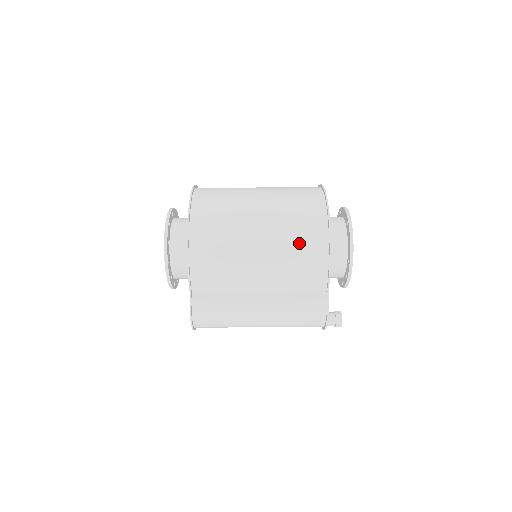
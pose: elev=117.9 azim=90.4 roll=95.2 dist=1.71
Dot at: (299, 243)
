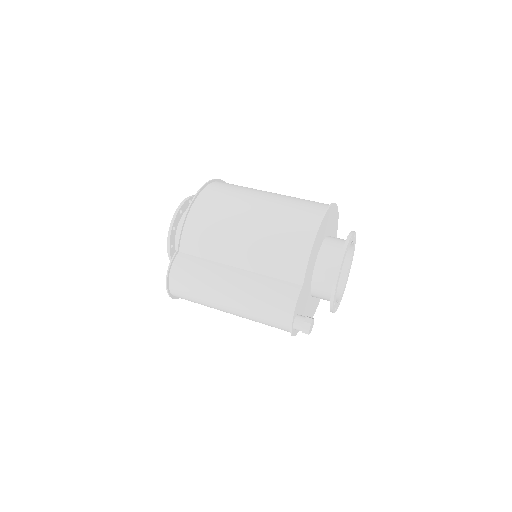
Dot at: (287, 227)
